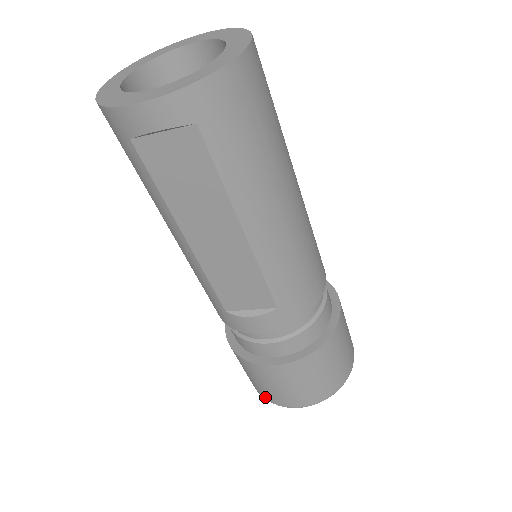
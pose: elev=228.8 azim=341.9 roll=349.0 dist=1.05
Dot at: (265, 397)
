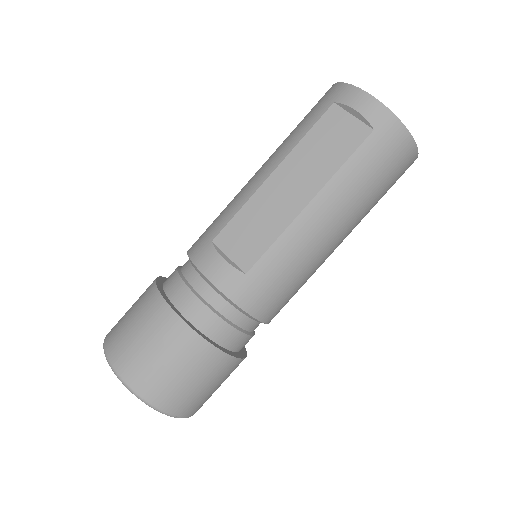
Dot at: (109, 346)
